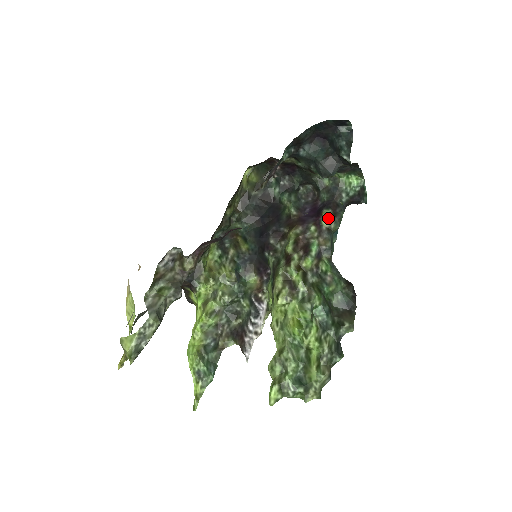
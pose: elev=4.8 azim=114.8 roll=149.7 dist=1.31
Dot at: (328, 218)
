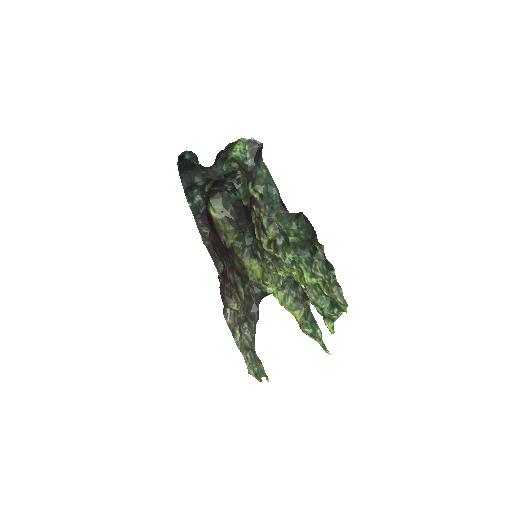
Dot at: (253, 192)
